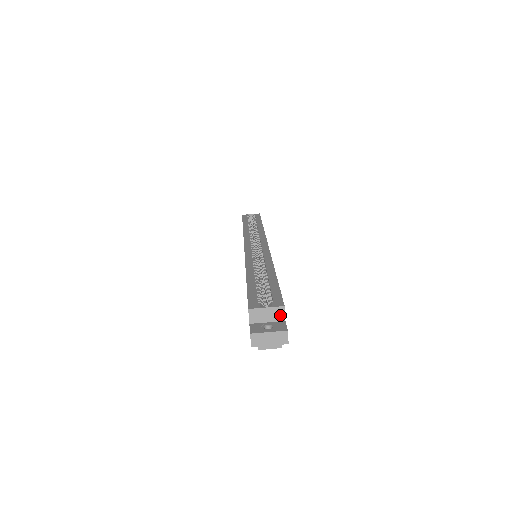
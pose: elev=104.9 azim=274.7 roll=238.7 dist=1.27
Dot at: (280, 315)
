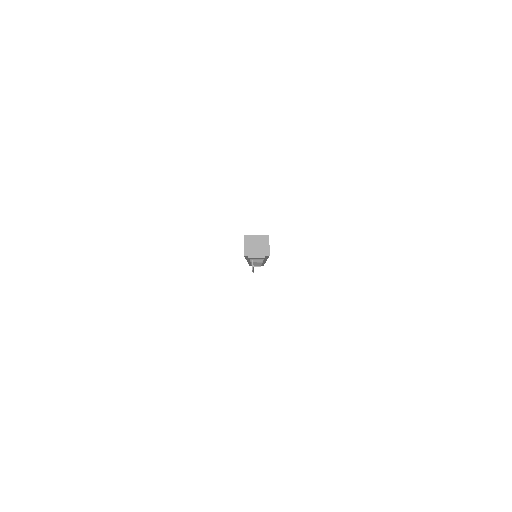
Dot at: (266, 242)
